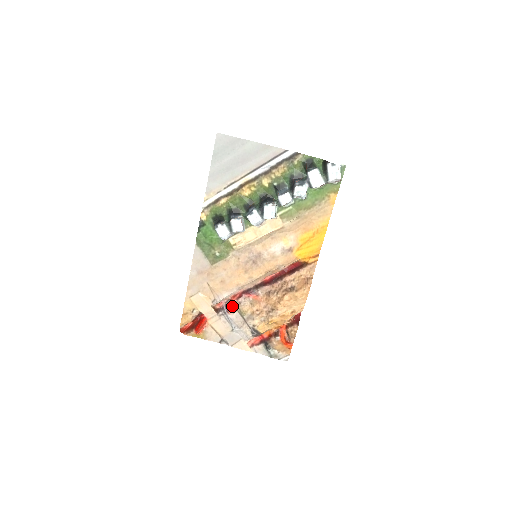
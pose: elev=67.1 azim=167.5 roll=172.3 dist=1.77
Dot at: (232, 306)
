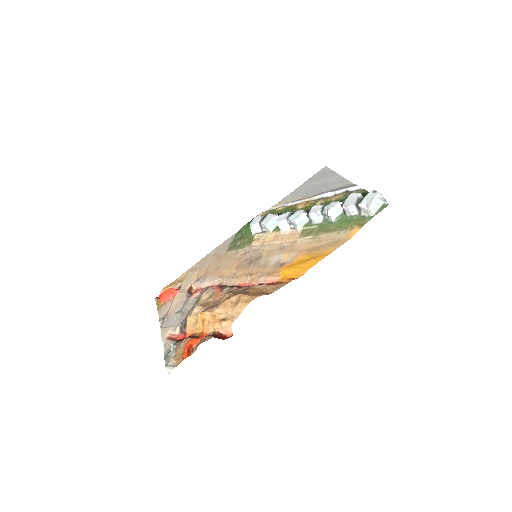
Dot at: (200, 291)
